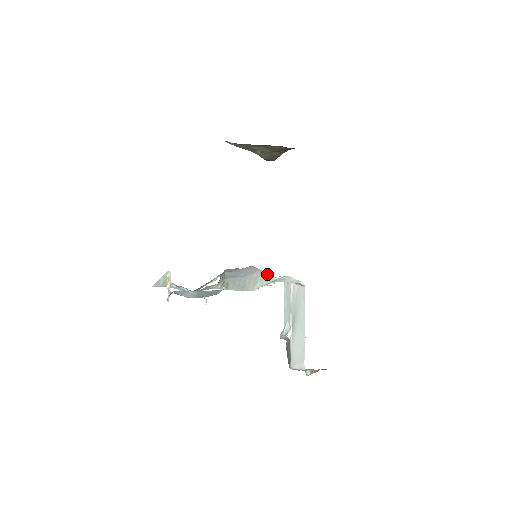
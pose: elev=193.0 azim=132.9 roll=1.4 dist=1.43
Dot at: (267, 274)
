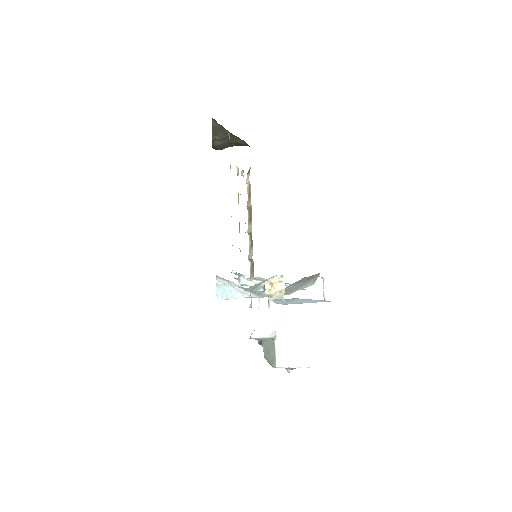
Dot at: (315, 280)
